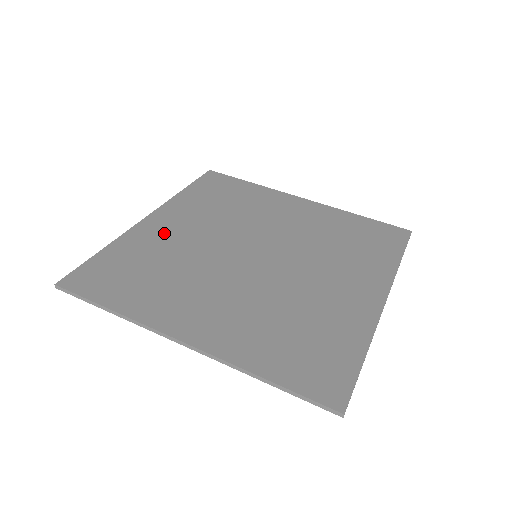
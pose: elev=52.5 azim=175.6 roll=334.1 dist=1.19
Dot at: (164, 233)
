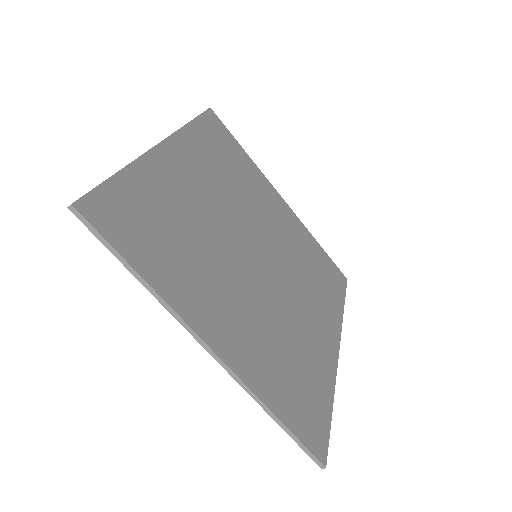
Dot at: (180, 180)
